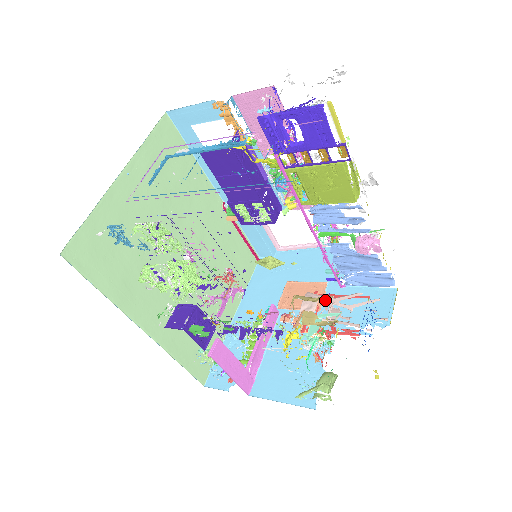
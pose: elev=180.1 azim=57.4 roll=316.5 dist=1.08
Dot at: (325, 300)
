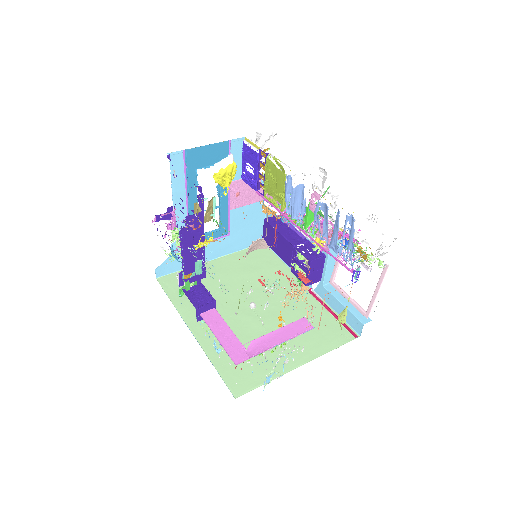
Dot at: occluded
